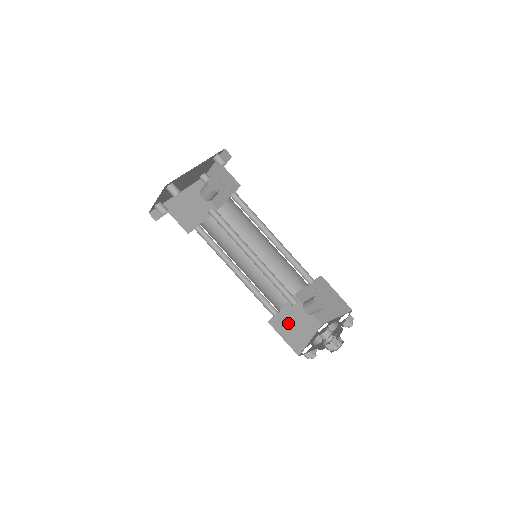
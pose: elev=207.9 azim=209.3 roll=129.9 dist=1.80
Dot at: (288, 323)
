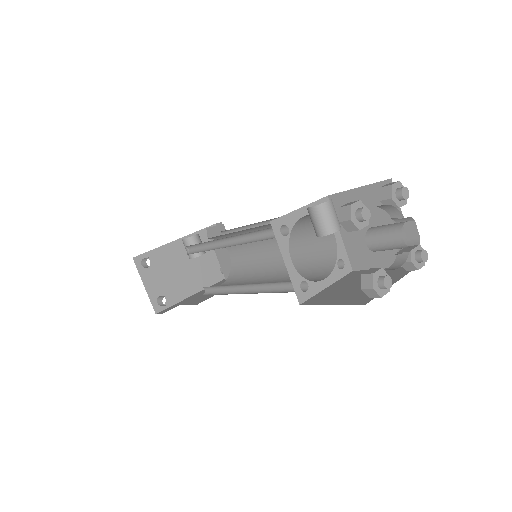
Dot at: (341, 291)
